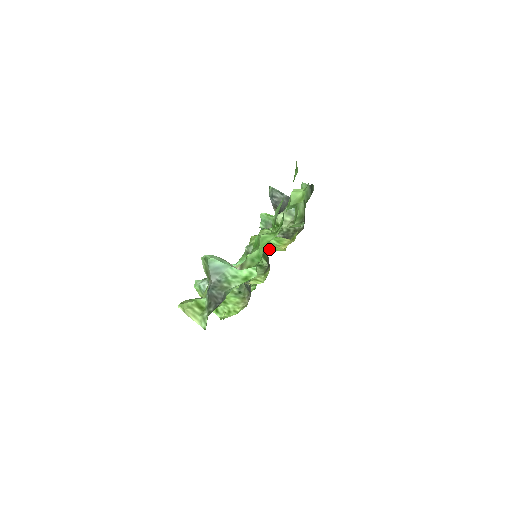
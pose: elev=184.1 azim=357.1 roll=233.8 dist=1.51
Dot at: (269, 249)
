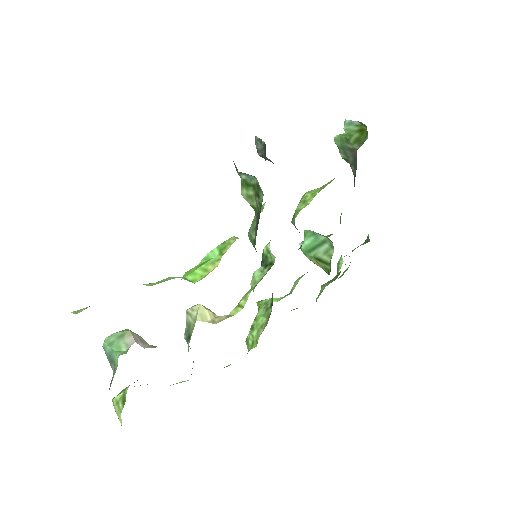
Dot at: (254, 246)
